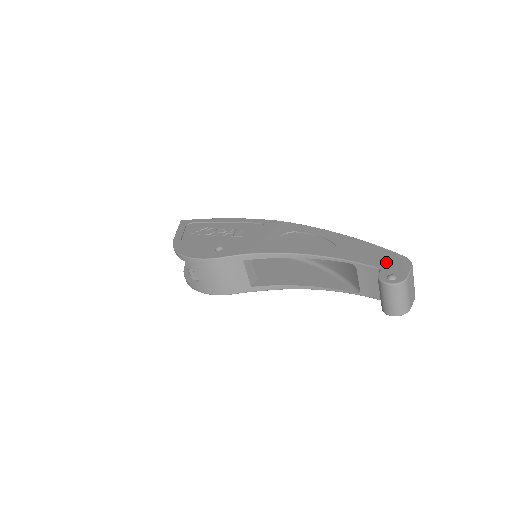
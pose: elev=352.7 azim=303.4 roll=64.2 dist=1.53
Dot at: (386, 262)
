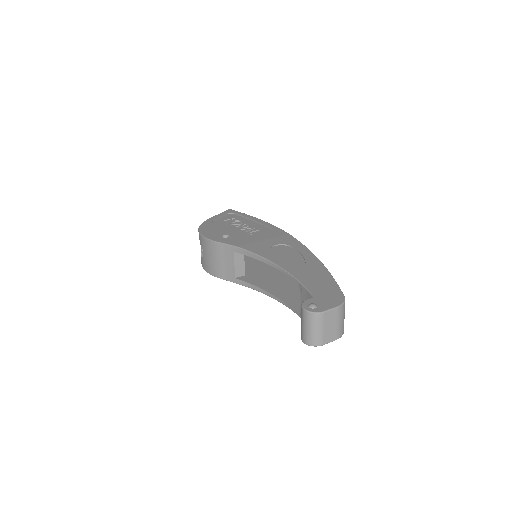
Dot at: (324, 294)
